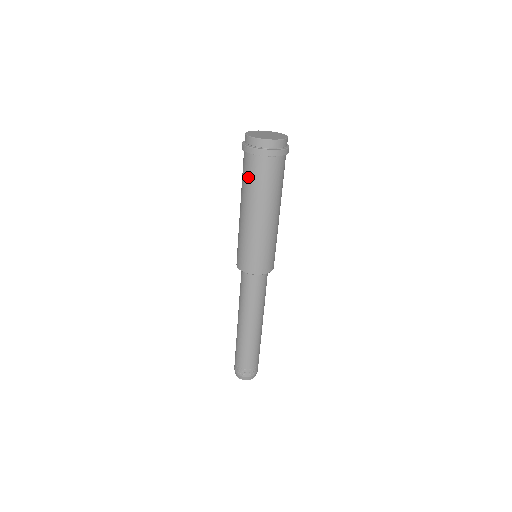
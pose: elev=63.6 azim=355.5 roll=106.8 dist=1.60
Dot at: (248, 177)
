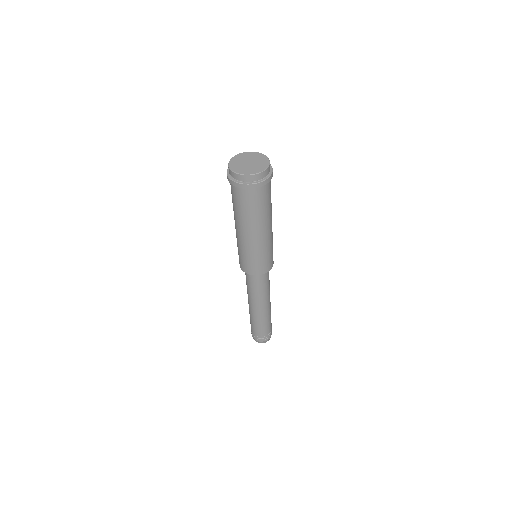
Dot at: (253, 207)
